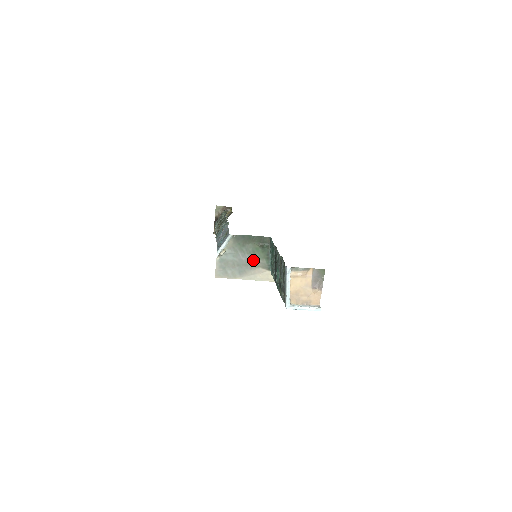
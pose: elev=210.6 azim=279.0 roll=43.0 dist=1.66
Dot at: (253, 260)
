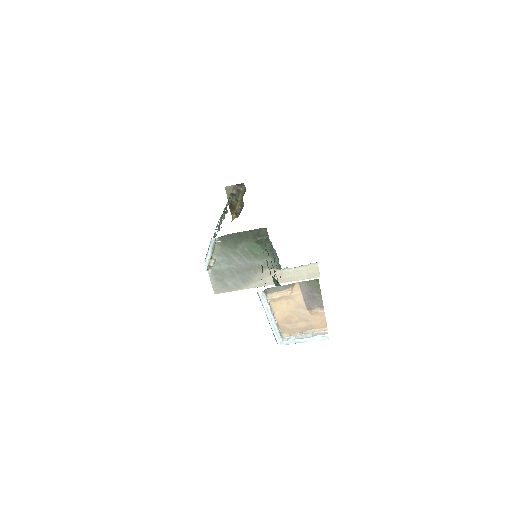
Dot at: (254, 262)
